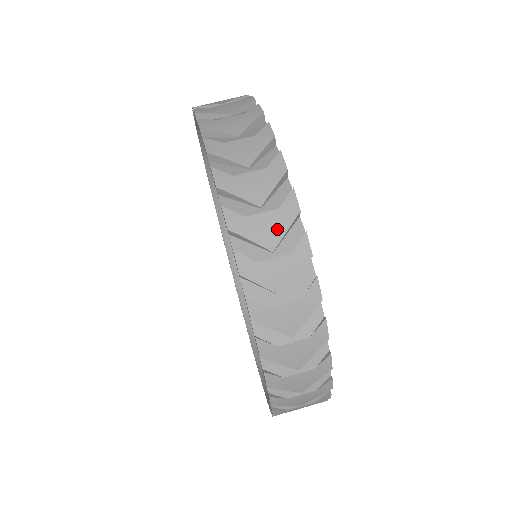
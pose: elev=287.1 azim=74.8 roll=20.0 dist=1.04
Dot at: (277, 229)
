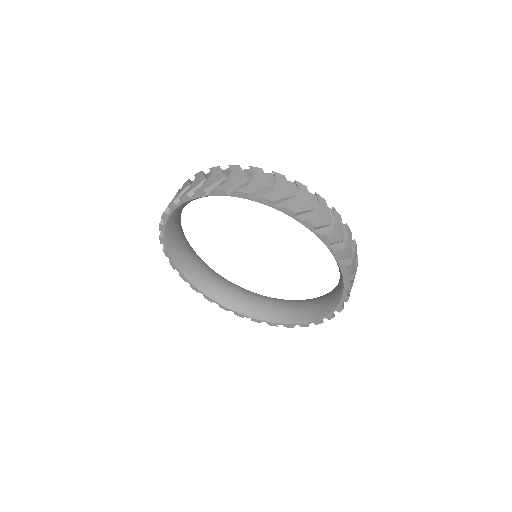
Dot at: (286, 187)
